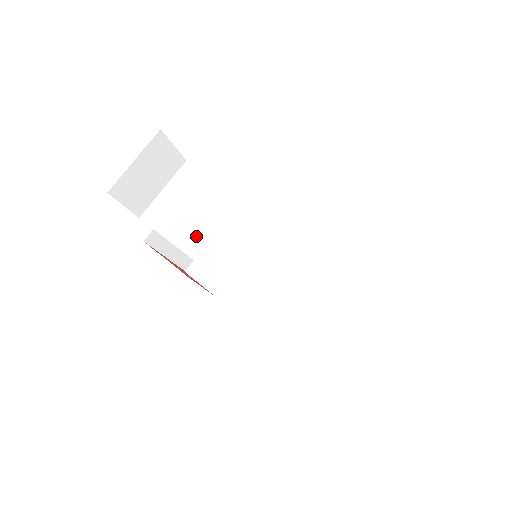
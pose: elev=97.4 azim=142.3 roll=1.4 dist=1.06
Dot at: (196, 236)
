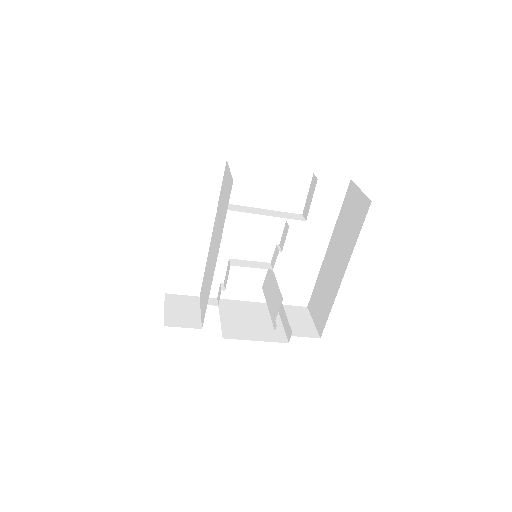
Dot at: (210, 279)
